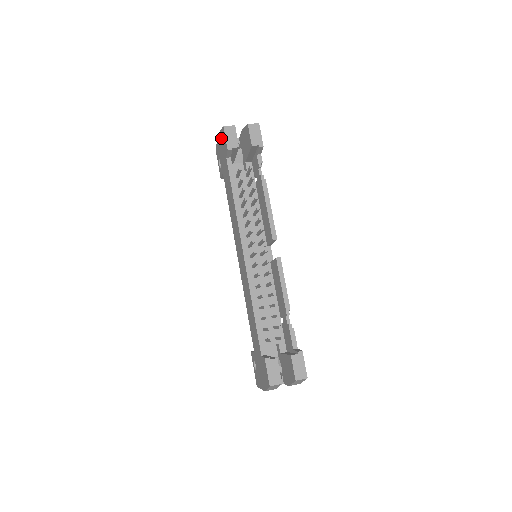
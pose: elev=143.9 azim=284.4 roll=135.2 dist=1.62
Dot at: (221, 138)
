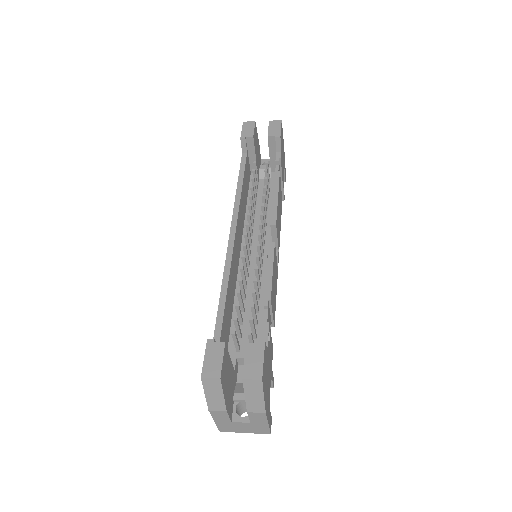
Dot at: occluded
